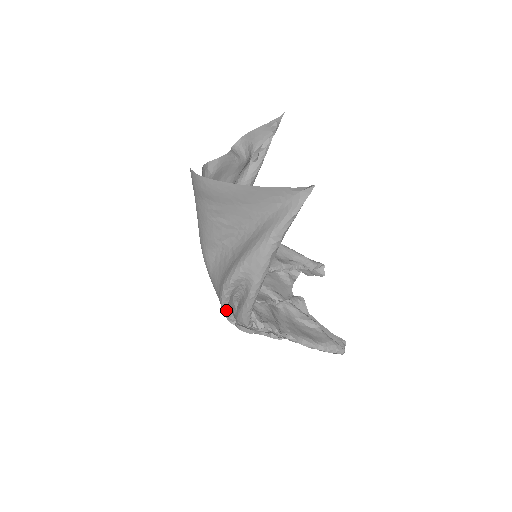
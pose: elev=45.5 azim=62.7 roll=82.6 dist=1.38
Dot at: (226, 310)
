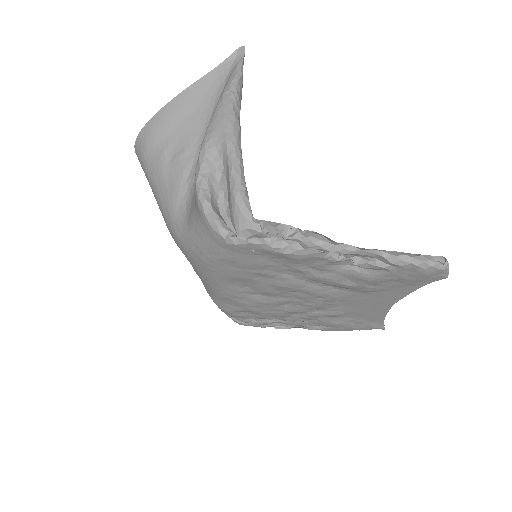
Dot at: (212, 215)
